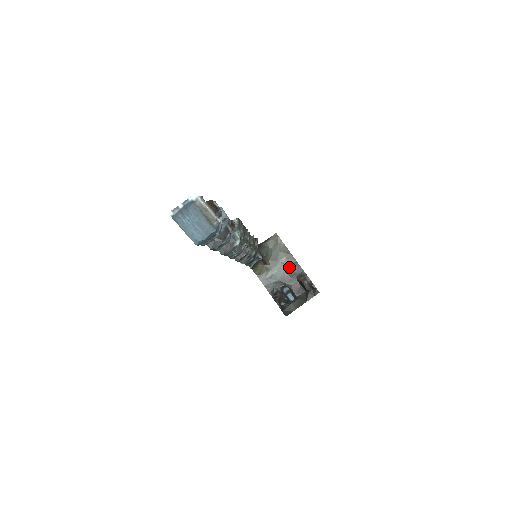
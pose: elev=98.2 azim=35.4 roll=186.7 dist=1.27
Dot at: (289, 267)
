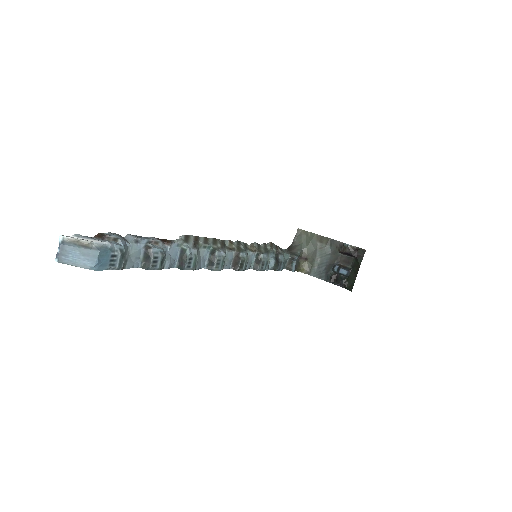
Dot at: (327, 248)
